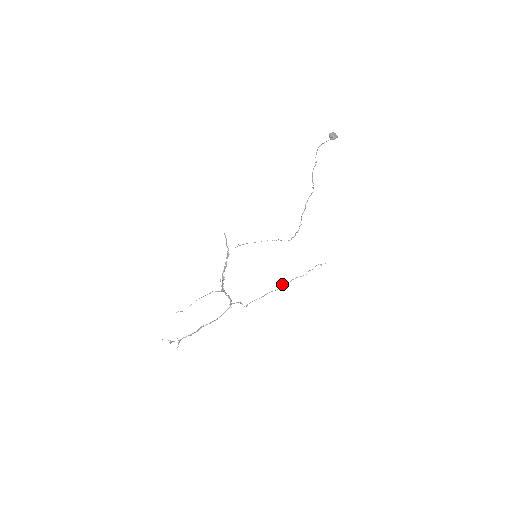
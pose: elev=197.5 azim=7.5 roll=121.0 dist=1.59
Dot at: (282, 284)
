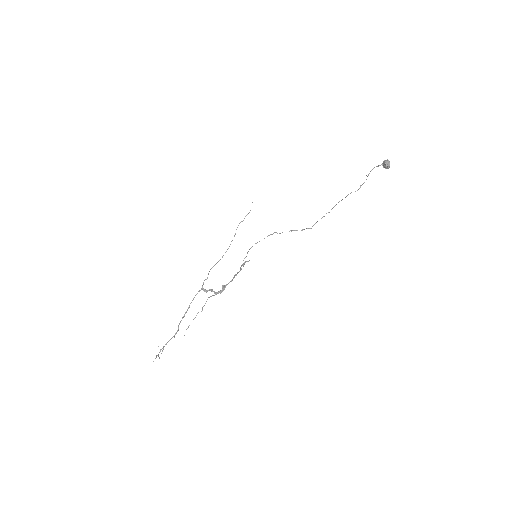
Dot at: occluded
